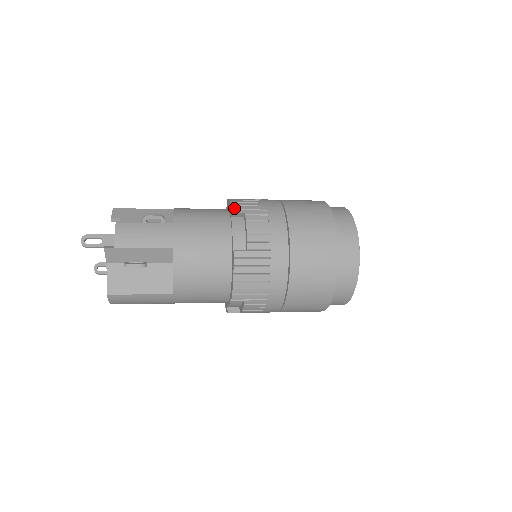
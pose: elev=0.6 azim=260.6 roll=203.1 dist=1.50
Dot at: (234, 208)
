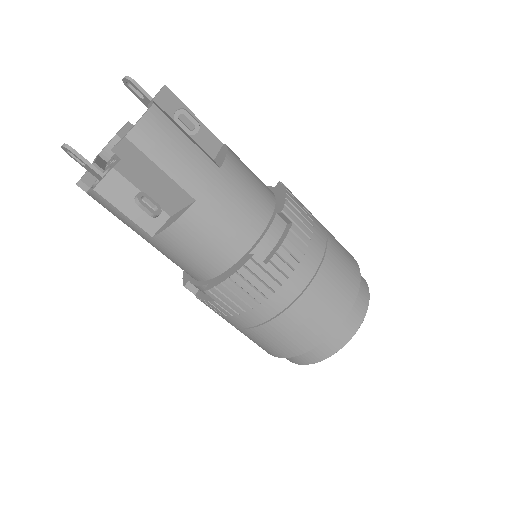
Dot at: occluded
